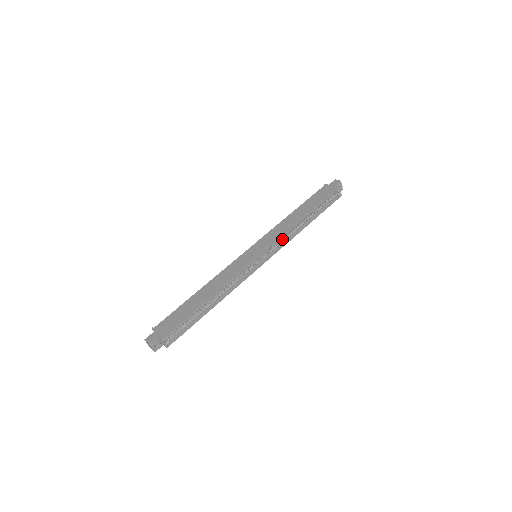
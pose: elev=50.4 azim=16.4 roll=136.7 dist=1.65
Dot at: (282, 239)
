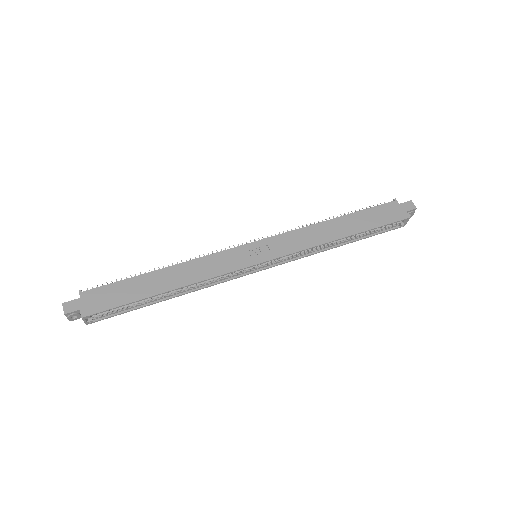
Dot at: occluded
